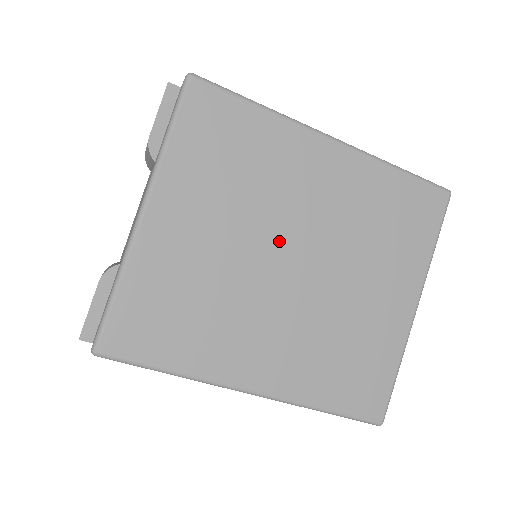
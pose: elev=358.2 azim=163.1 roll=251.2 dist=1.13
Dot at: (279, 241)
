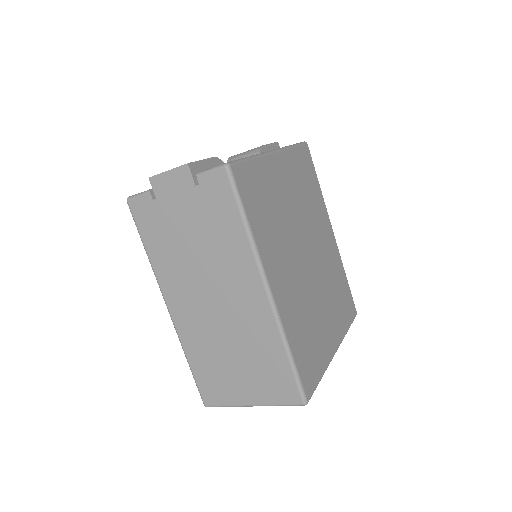
Dot at: (307, 238)
